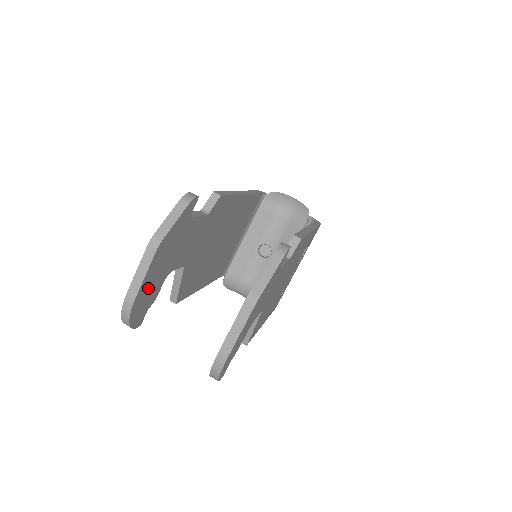
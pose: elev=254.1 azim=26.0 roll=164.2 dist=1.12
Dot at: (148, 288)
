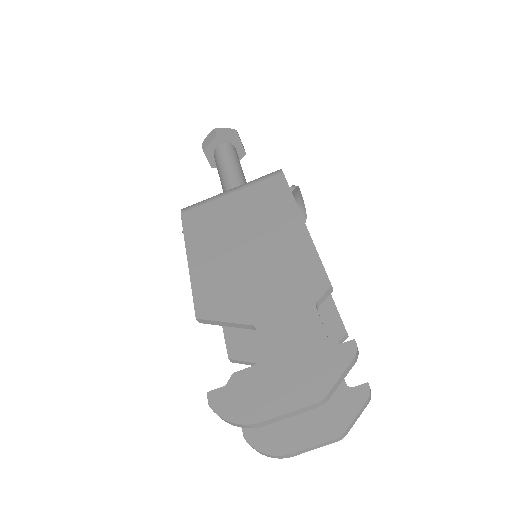
Dot at: (266, 402)
